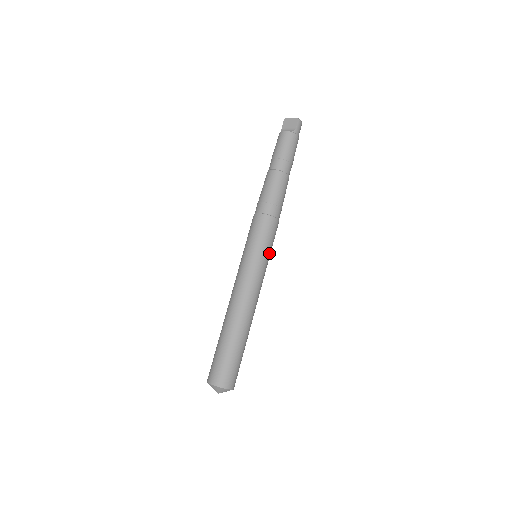
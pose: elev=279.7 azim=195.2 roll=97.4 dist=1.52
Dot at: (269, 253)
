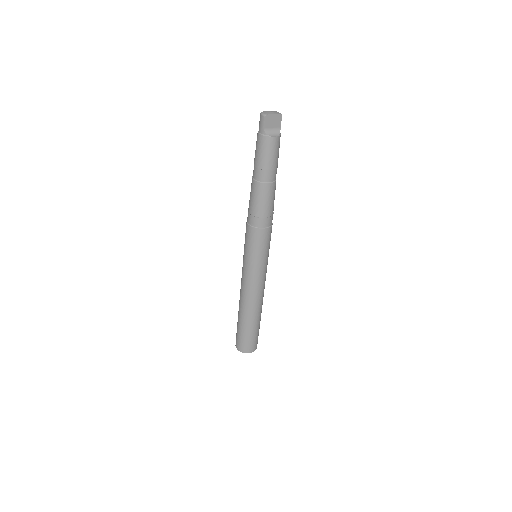
Dot at: occluded
